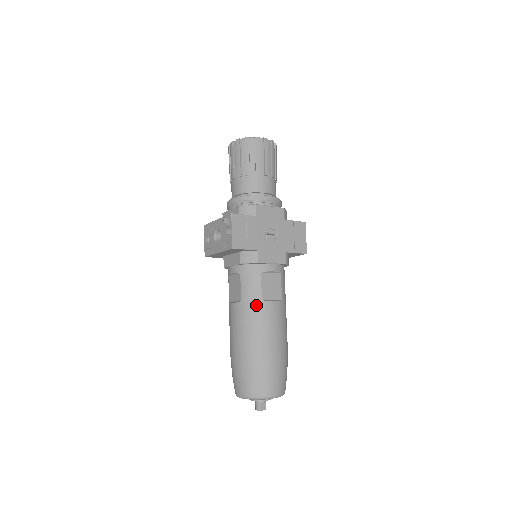
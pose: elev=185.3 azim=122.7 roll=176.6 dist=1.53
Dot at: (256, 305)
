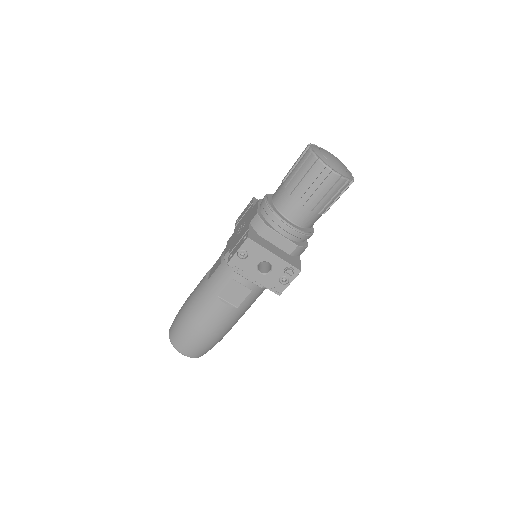
Dot at: occluded
